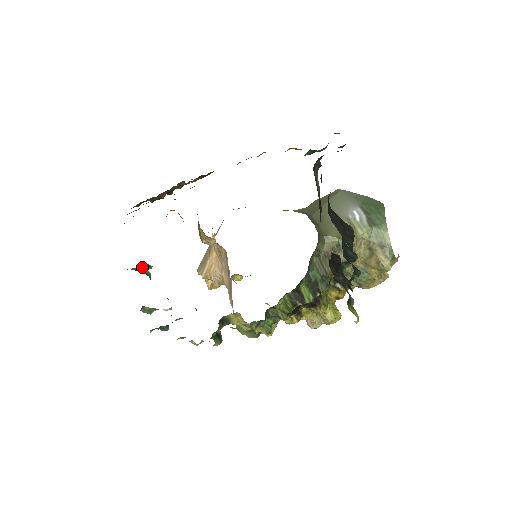
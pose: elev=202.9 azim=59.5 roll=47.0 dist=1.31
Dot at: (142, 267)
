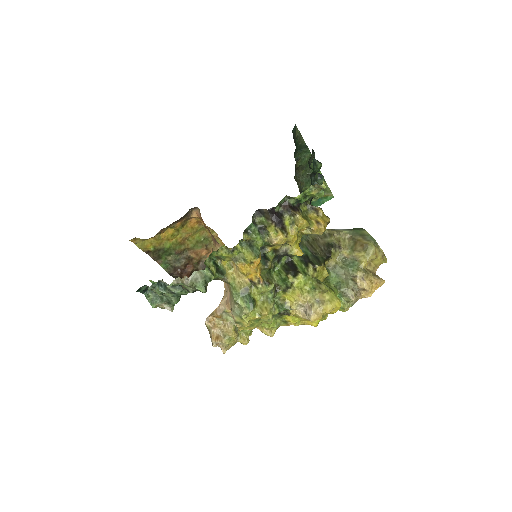
Dot at: occluded
